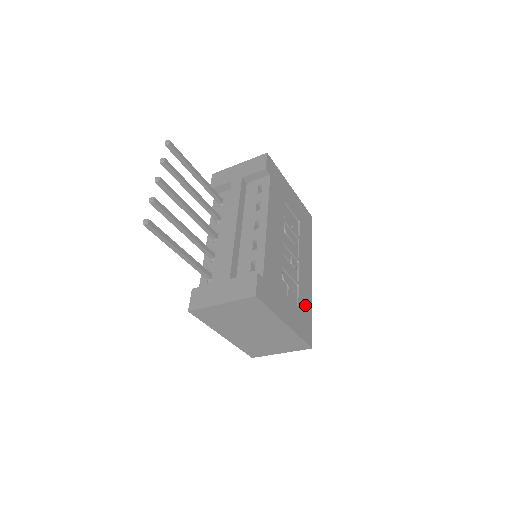
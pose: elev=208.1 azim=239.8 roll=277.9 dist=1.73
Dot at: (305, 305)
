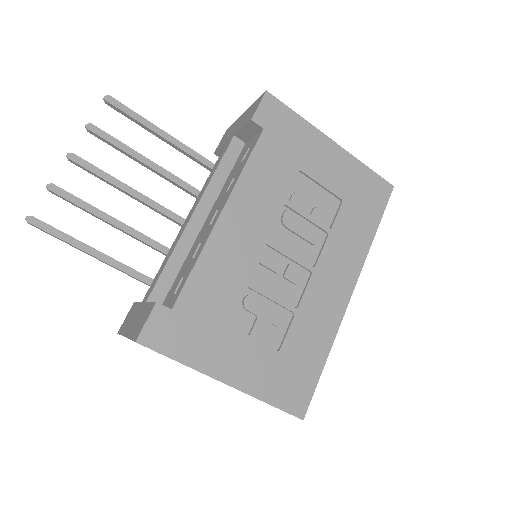
Dot at: (306, 347)
